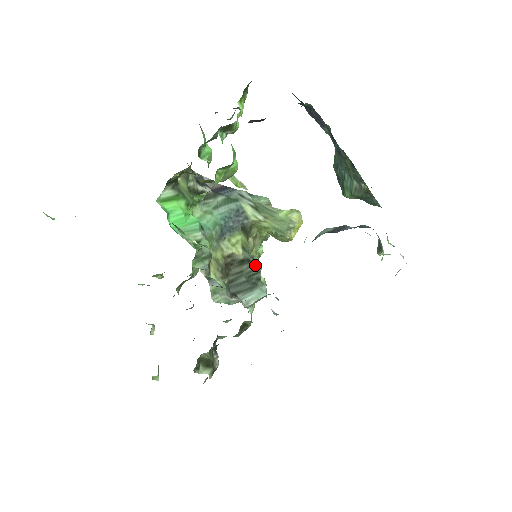
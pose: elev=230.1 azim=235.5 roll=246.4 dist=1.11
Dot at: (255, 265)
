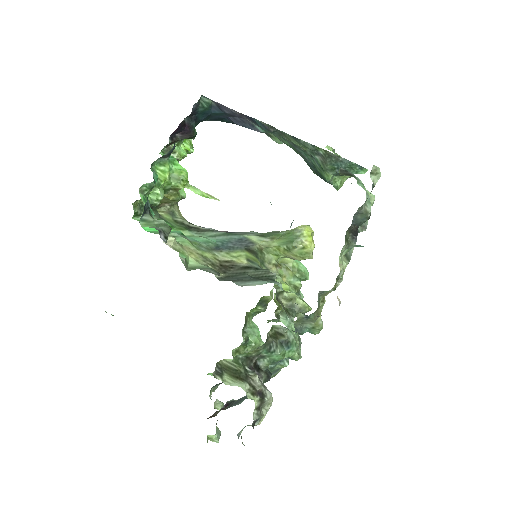
Dot at: (267, 272)
